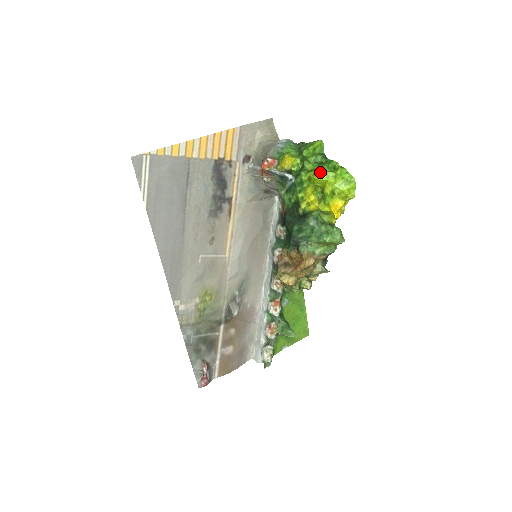
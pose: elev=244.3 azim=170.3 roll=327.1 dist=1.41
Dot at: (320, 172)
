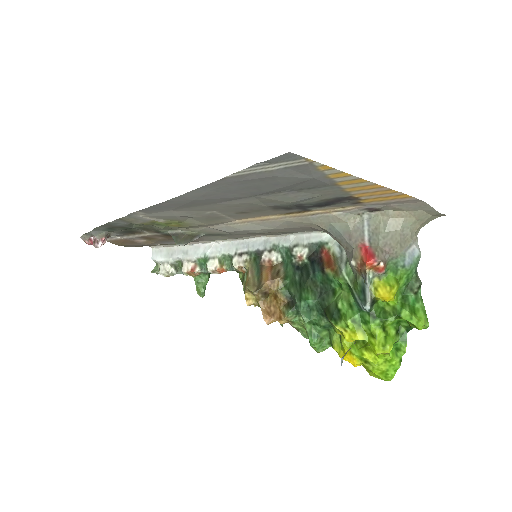
Dot at: (385, 352)
